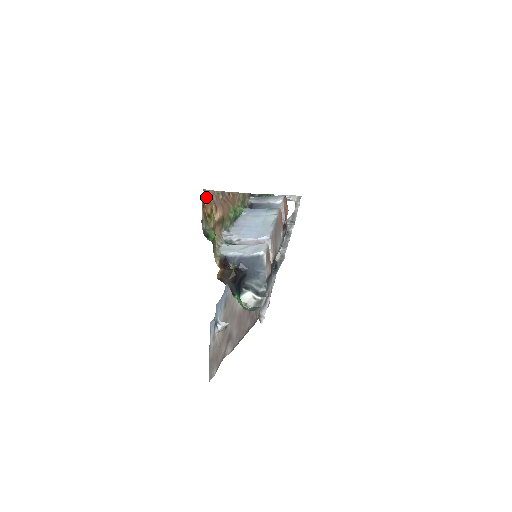
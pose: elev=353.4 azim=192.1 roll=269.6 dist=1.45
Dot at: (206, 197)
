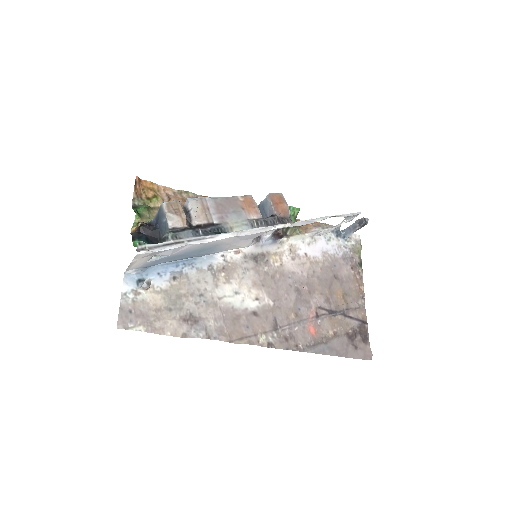
Dot at: (146, 186)
